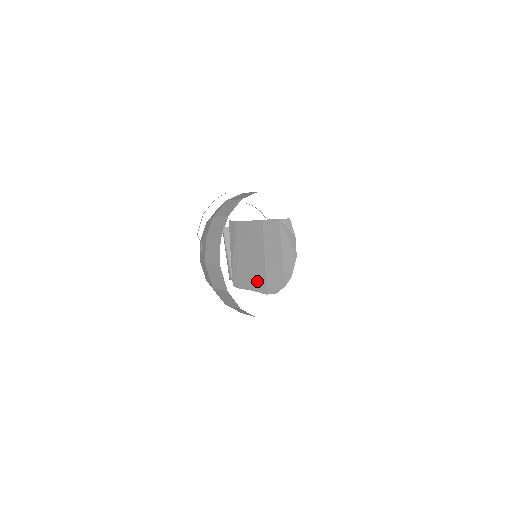
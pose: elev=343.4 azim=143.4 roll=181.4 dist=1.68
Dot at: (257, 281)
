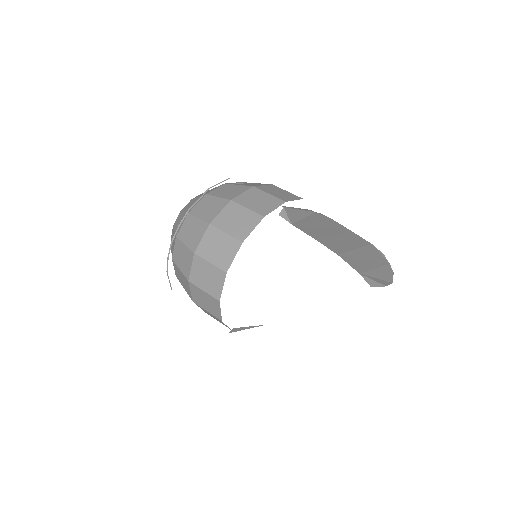
Dot at: occluded
